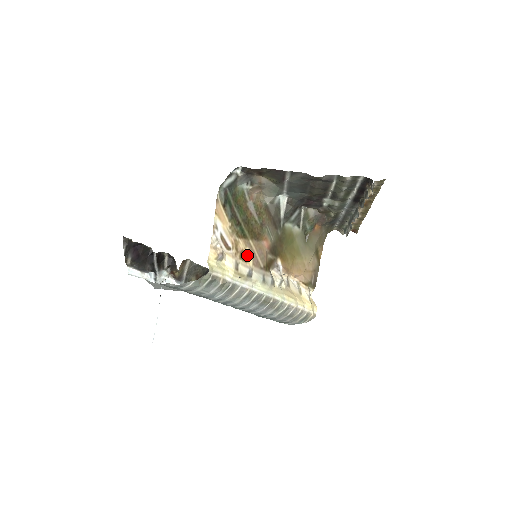
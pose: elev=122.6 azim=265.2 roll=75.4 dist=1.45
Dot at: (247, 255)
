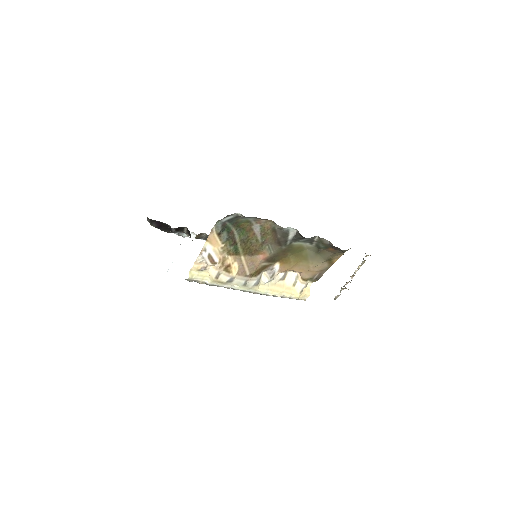
Dot at: (233, 268)
